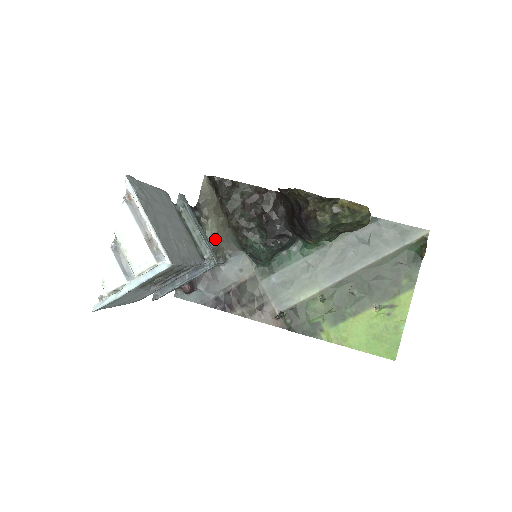
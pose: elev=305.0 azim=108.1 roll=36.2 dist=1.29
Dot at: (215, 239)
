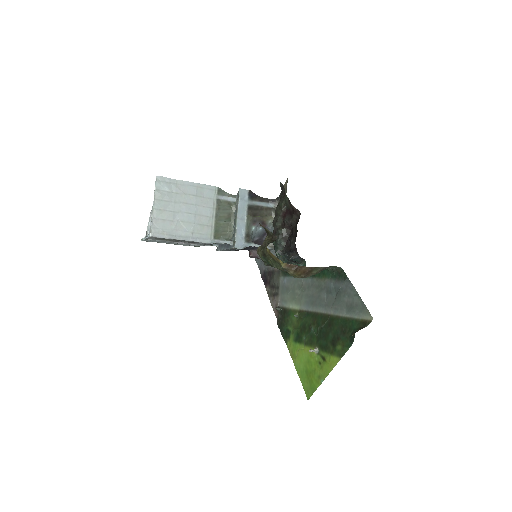
Dot at: occluded
